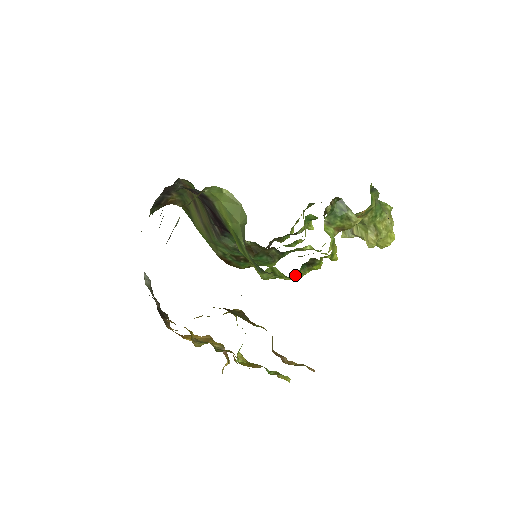
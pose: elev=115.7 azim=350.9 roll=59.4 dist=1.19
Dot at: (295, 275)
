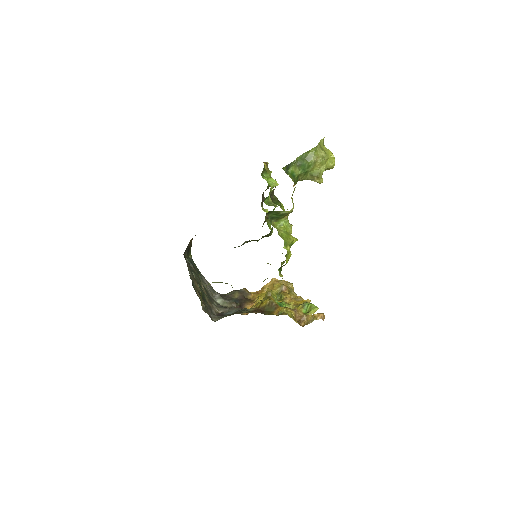
Dot at: occluded
